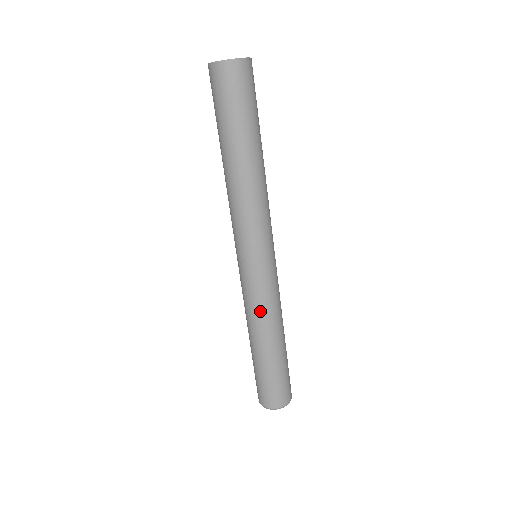
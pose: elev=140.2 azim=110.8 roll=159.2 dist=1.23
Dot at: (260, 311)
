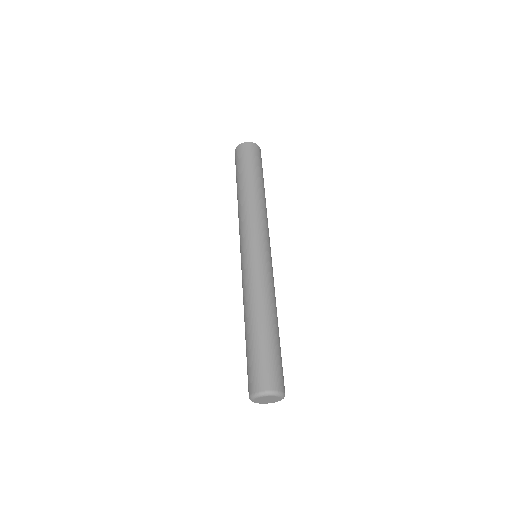
Dot at: (252, 287)
